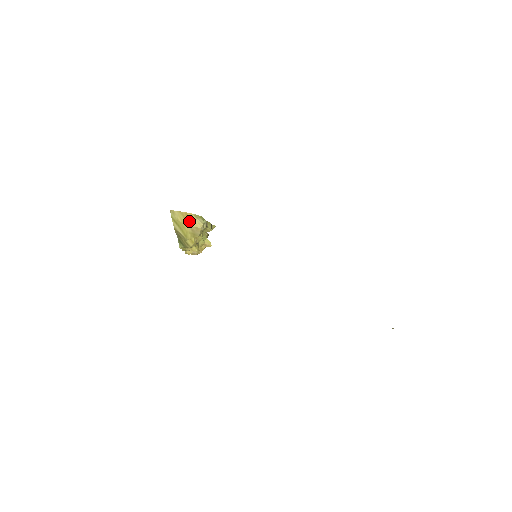
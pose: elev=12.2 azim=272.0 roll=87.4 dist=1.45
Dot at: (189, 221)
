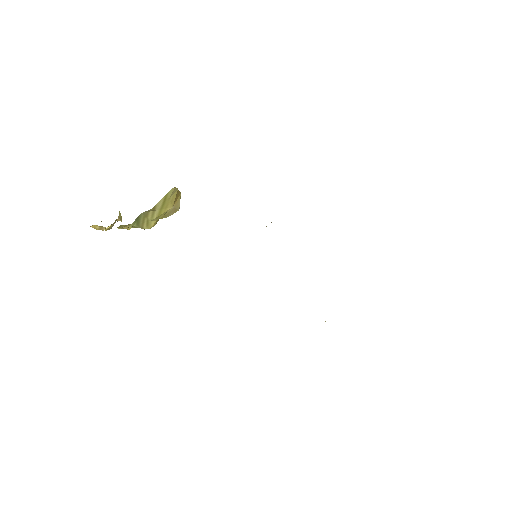
Dot at: (175, 201)
